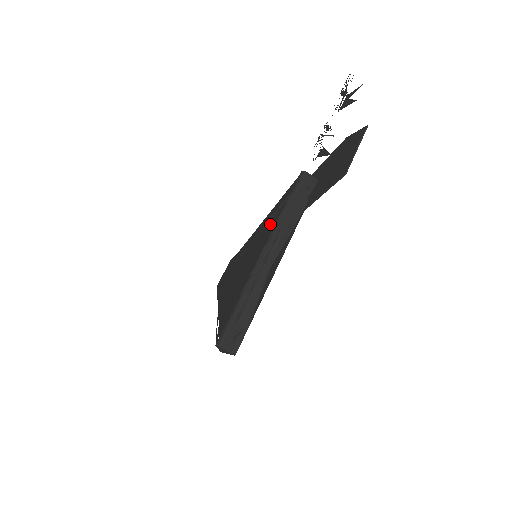
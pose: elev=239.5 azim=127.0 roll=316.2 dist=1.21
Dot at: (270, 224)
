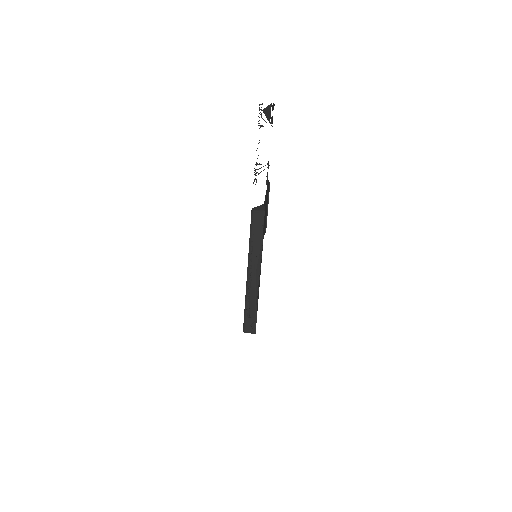
Dot at: occluded
